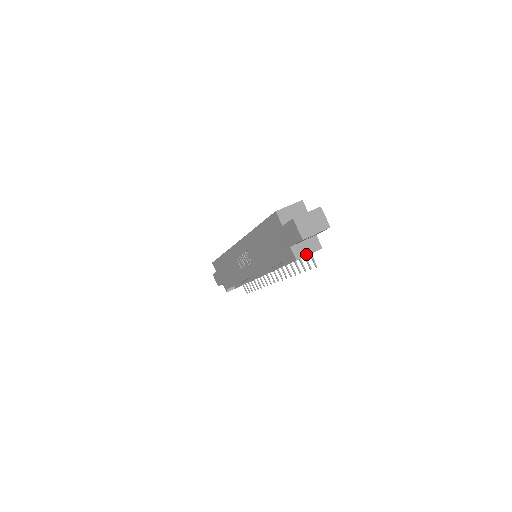
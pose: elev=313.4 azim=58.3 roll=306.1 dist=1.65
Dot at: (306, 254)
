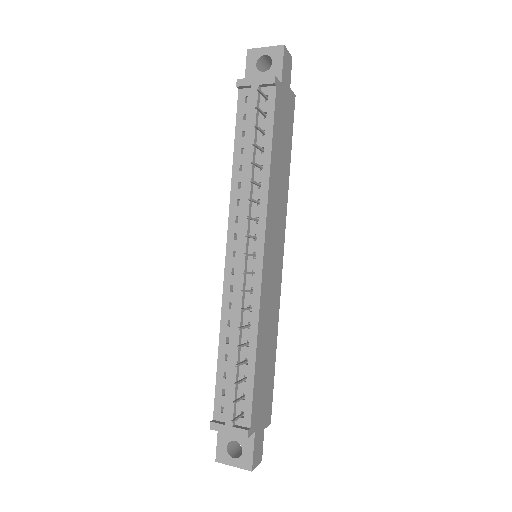
Dot at: (252, 79)
